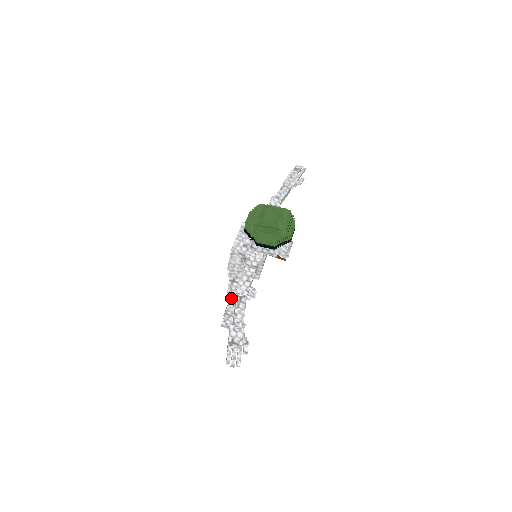
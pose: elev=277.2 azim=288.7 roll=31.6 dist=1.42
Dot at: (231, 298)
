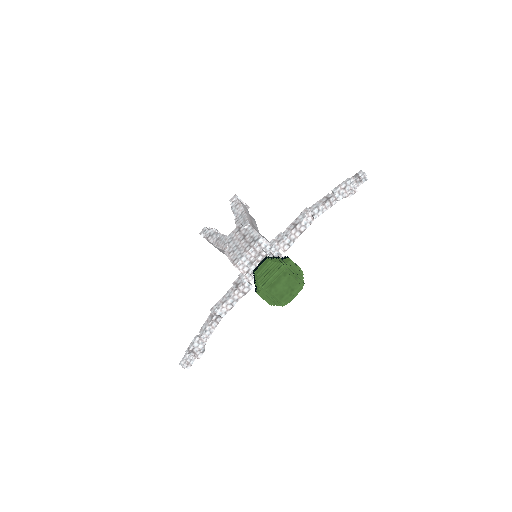
Dot at: (217, 248)
